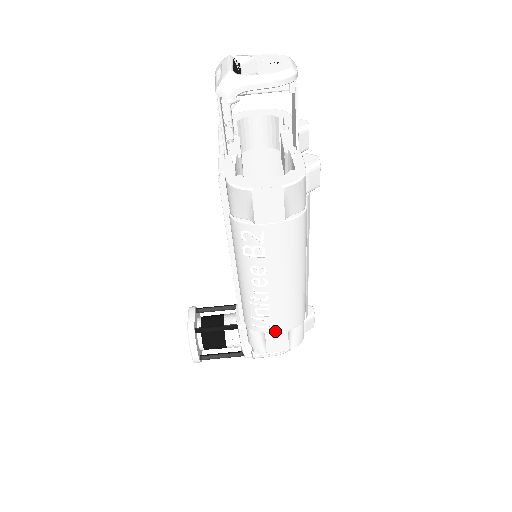
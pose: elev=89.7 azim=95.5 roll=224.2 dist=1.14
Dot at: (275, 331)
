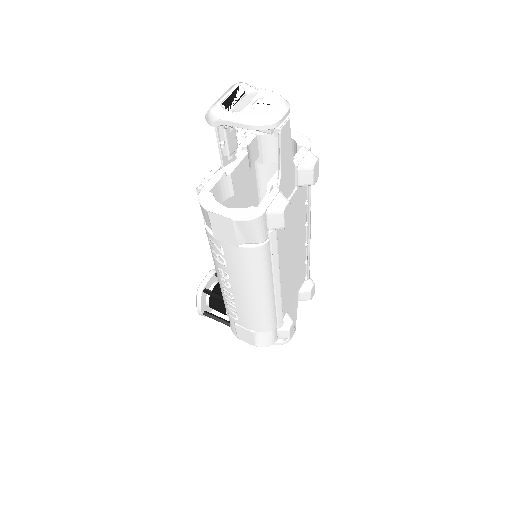
Dot at: (243, 326)
